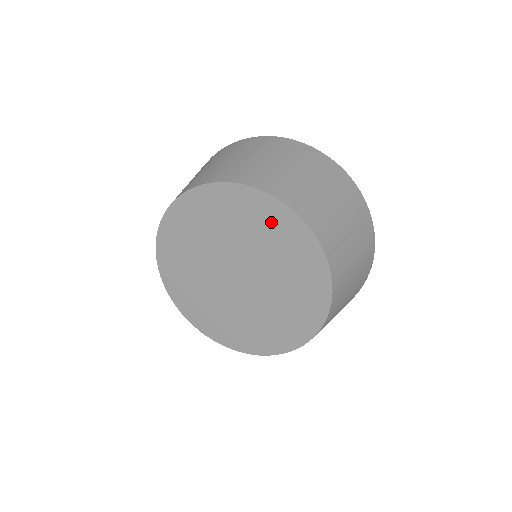
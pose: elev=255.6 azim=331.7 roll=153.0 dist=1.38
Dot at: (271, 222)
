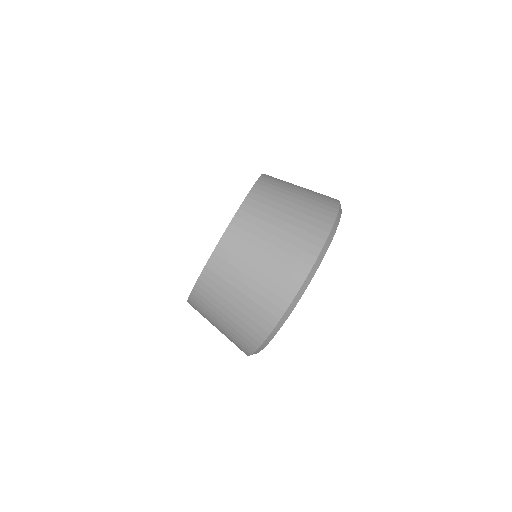
Dot at: occluded
